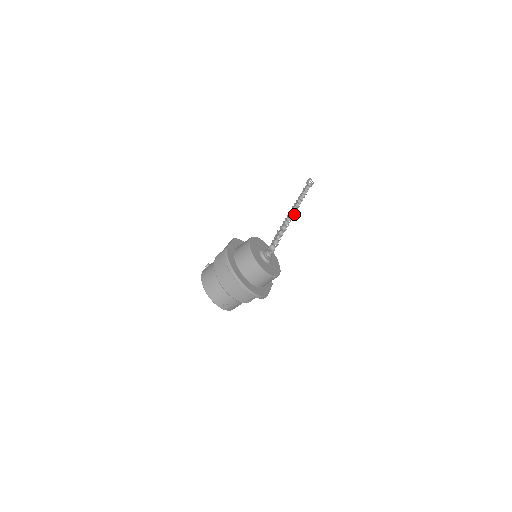
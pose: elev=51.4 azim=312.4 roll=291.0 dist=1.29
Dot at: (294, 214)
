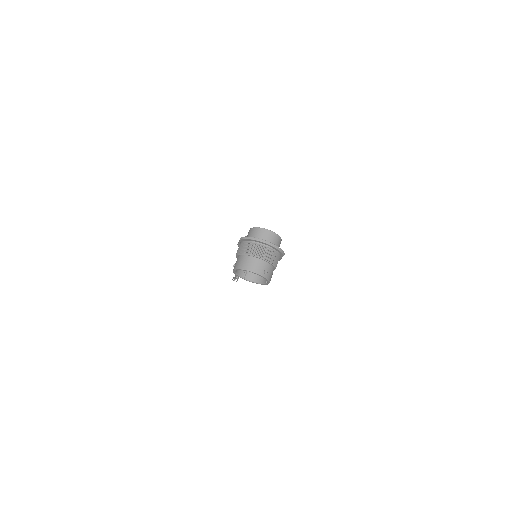
Dot at: occluded
